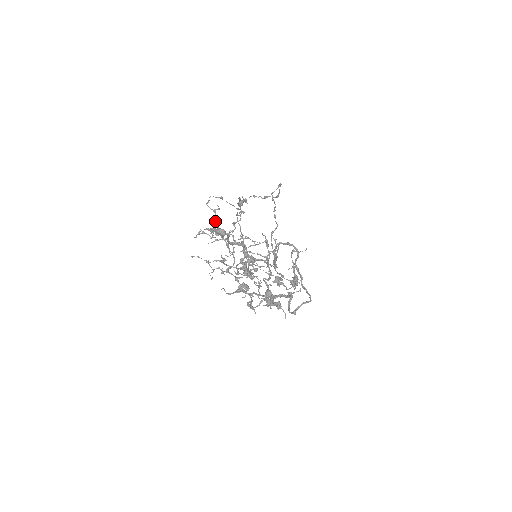
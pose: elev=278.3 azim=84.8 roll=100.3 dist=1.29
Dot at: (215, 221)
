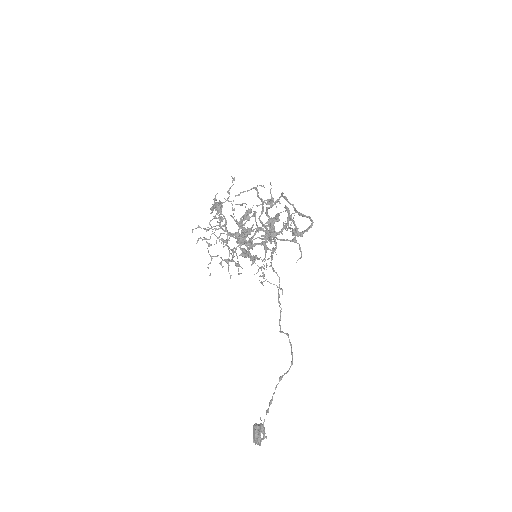
Dot at: occluded
